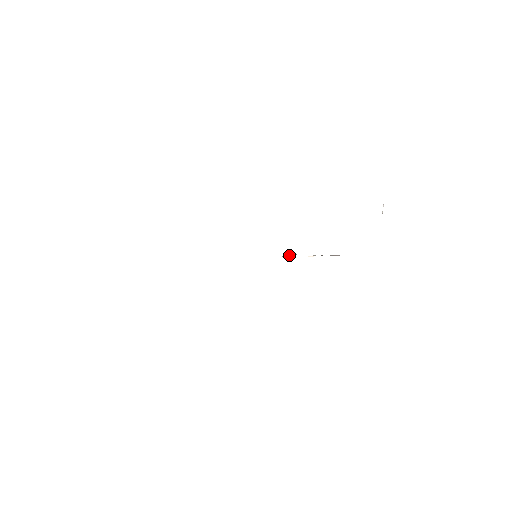
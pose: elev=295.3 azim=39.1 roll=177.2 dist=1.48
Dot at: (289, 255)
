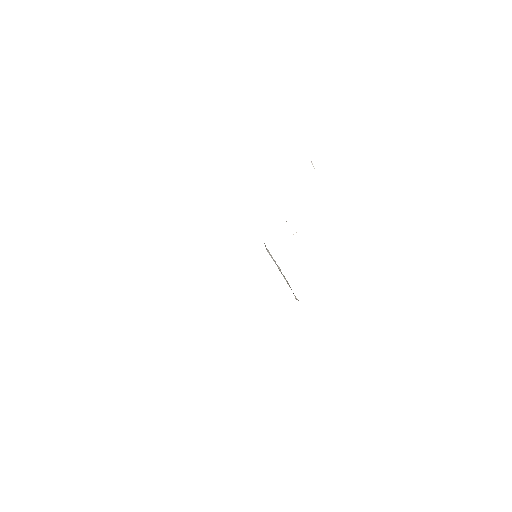
Dot at: occluded
